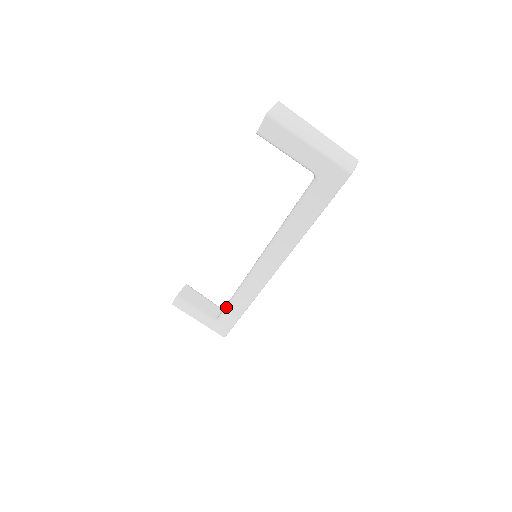
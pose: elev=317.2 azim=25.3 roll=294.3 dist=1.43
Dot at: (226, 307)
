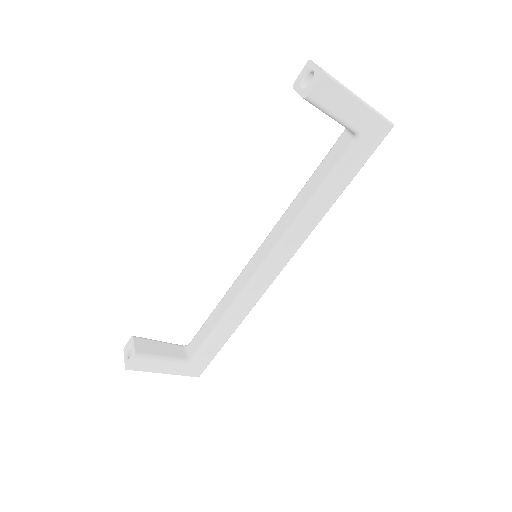
Dot at: (211, 336)
